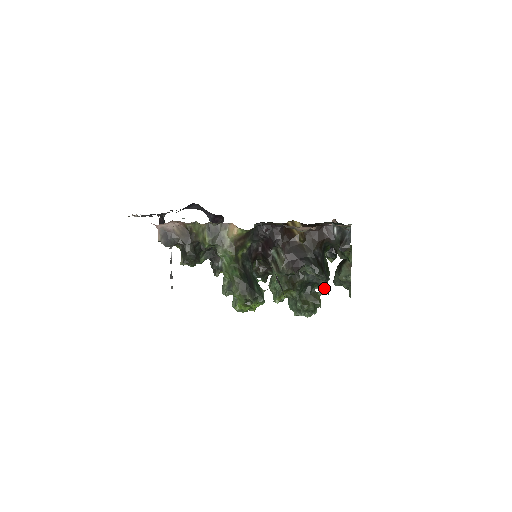
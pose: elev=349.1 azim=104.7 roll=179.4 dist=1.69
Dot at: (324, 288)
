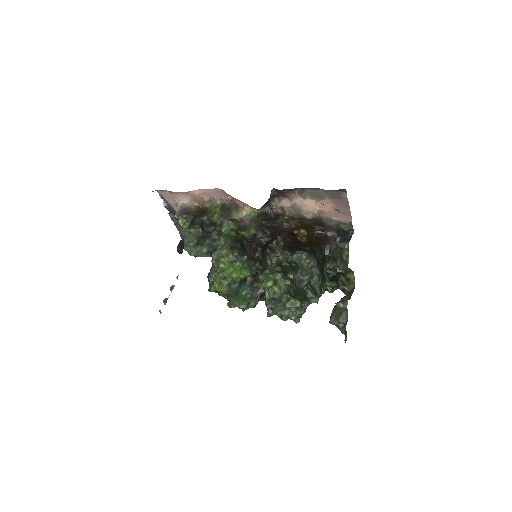
Dot at: (316, 287)
